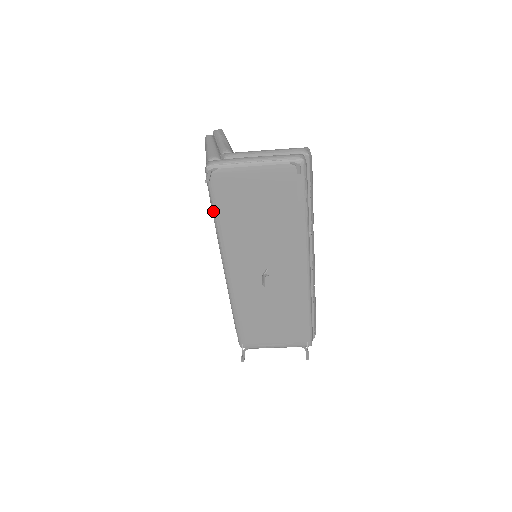
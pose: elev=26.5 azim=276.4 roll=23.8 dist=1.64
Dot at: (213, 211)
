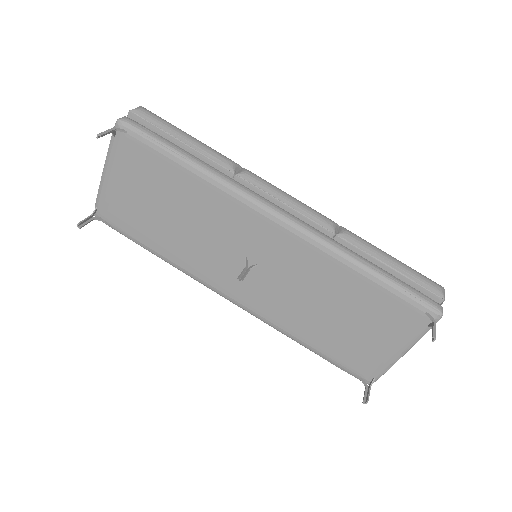
Dot at: occluded
